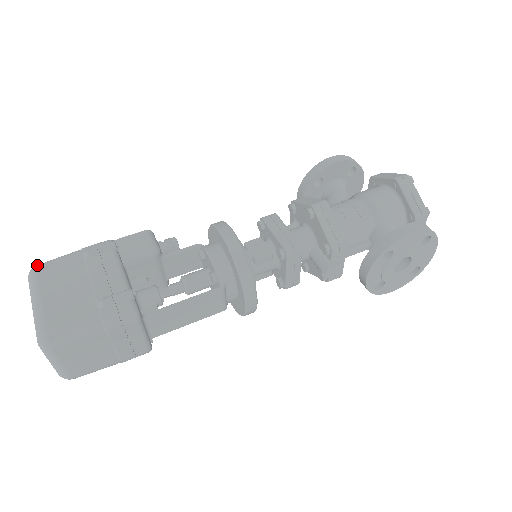
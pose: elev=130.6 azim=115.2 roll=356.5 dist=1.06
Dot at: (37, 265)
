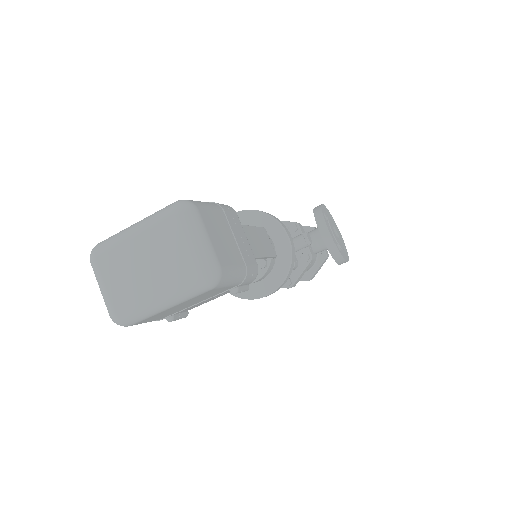
Dot at: occluded
